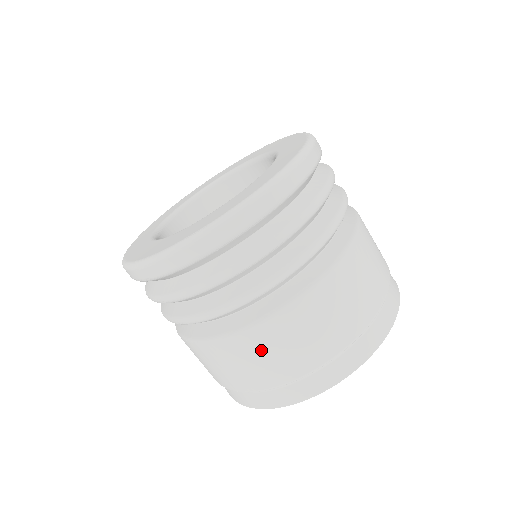
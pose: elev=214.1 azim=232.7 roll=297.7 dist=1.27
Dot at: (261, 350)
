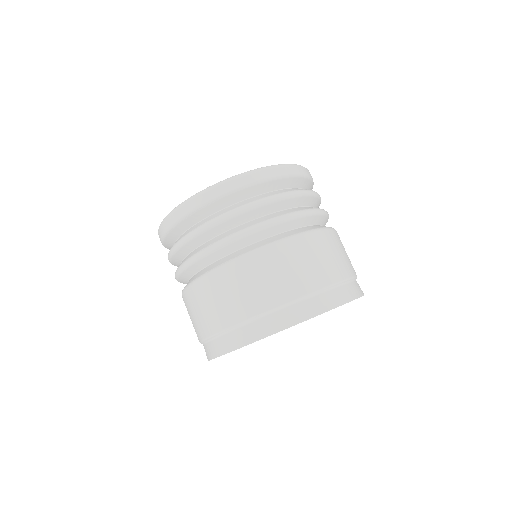
Dot at: (204, 300)
